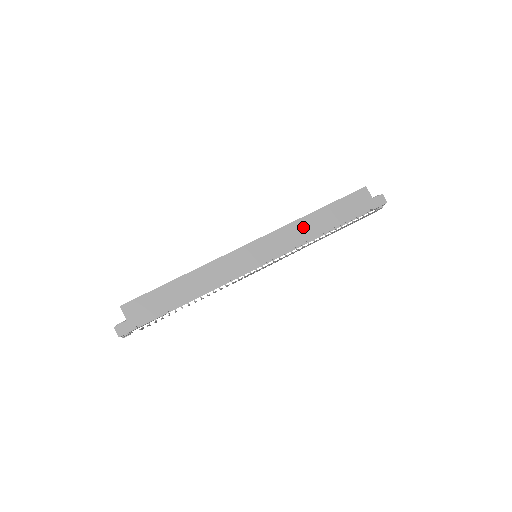
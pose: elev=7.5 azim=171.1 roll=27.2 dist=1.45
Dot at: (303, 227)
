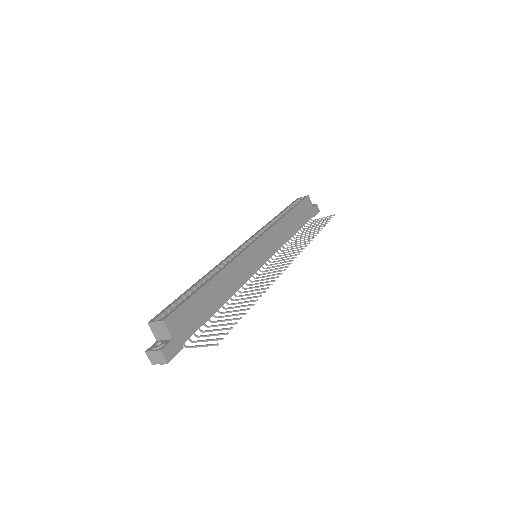
Dot at: (283, 228)
